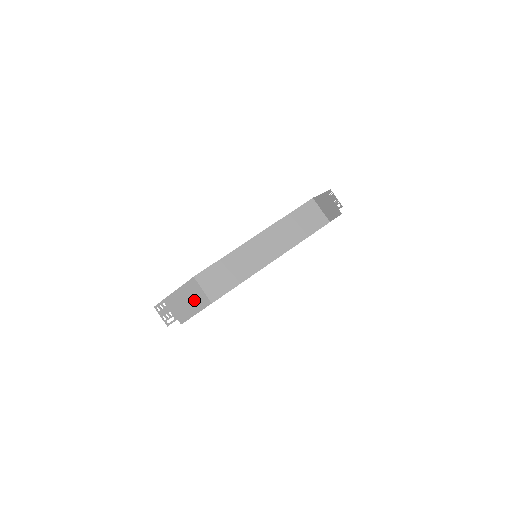
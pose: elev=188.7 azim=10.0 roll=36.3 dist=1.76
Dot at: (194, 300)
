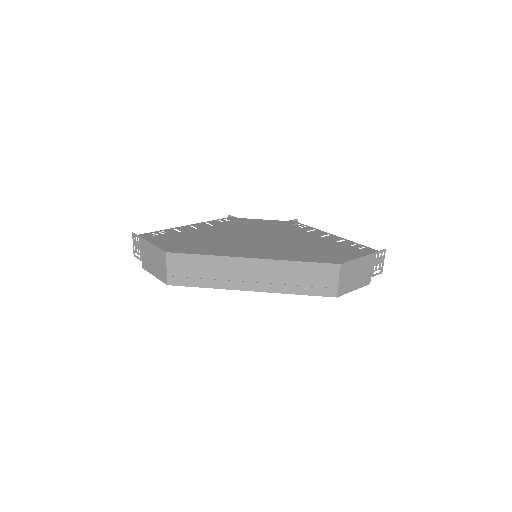
Dot at: (158, 266)
